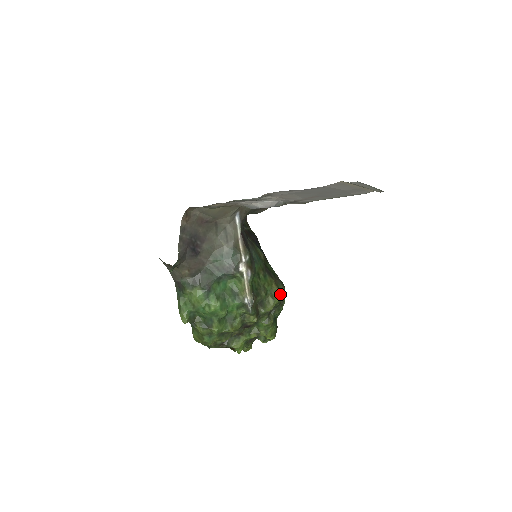
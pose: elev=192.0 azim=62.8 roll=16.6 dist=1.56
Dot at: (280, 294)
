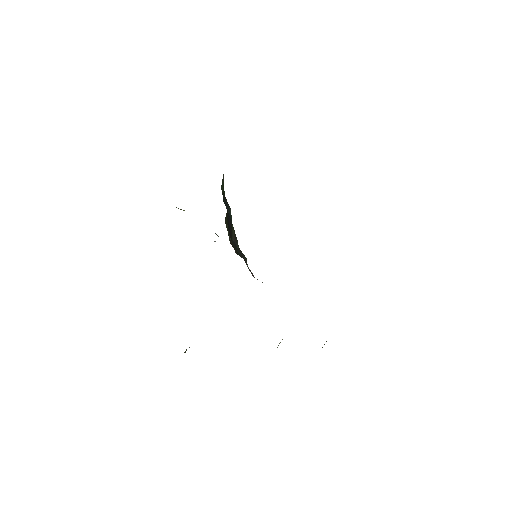
Dot at: occluded
